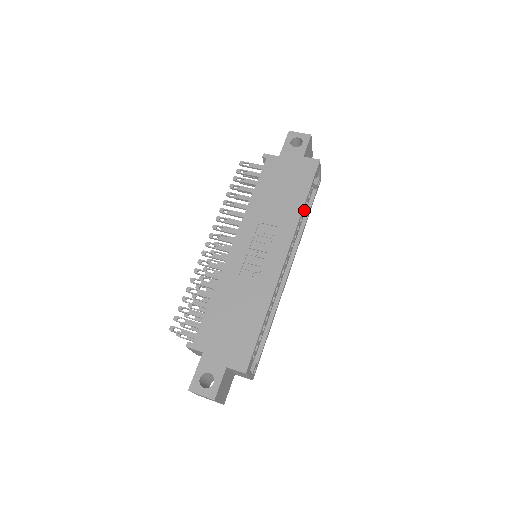
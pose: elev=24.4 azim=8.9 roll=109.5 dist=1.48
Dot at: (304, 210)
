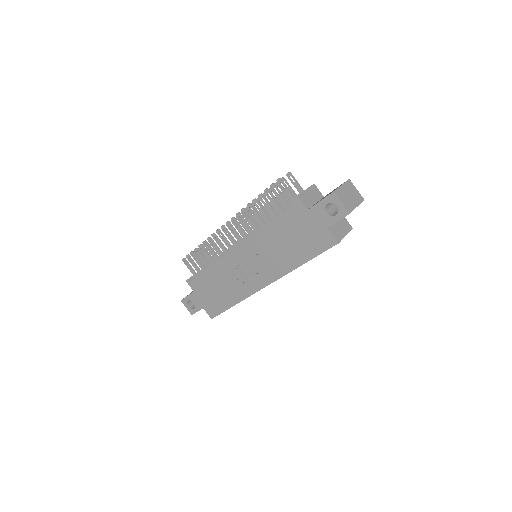
Dot at: occluded
